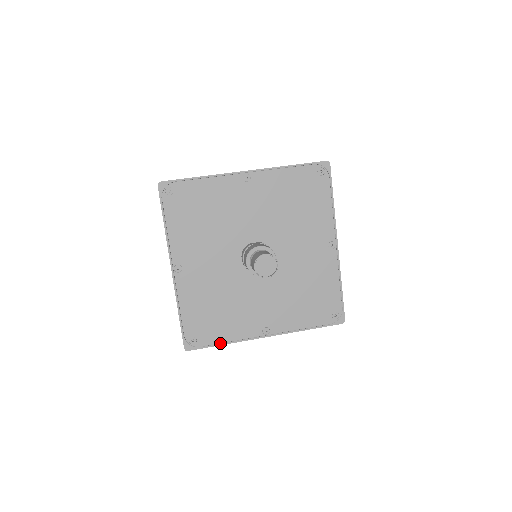
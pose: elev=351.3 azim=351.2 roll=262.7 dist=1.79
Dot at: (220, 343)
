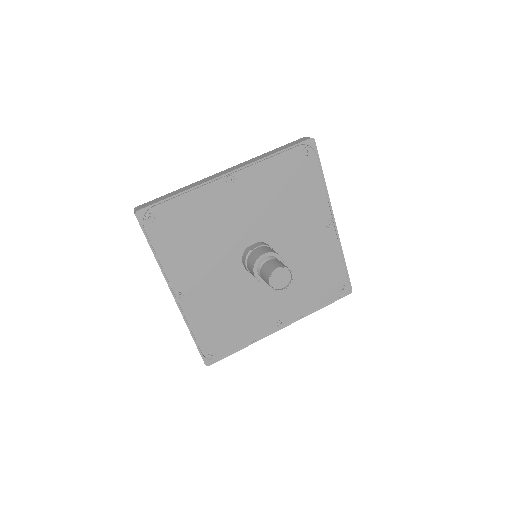
Dot at: (239, 348)
